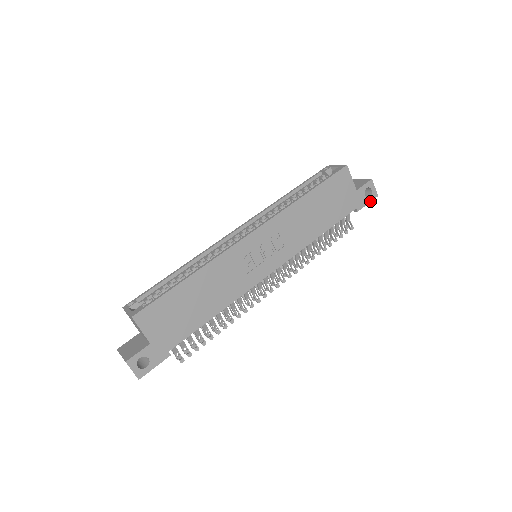
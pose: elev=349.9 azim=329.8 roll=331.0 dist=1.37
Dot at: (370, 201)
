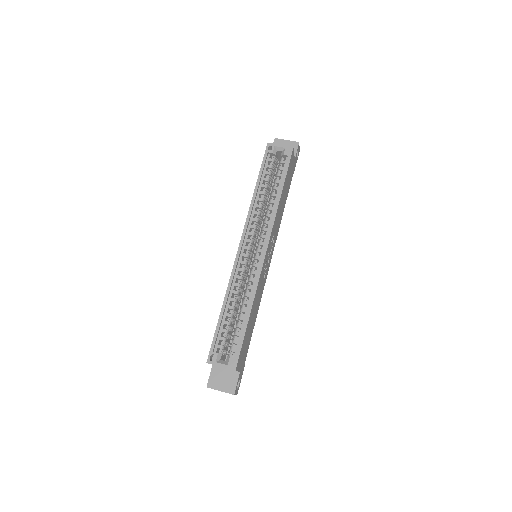
Dot at: (297, 159)
